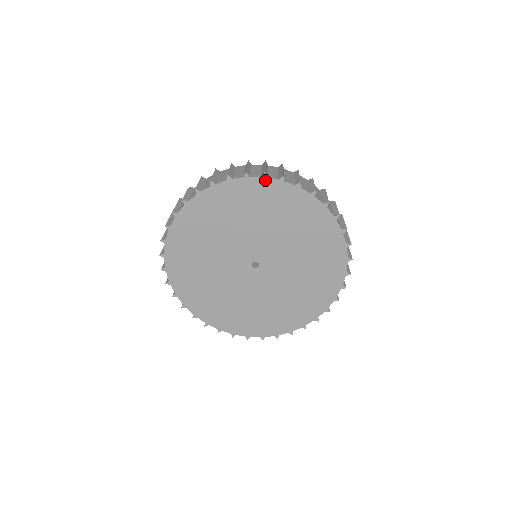
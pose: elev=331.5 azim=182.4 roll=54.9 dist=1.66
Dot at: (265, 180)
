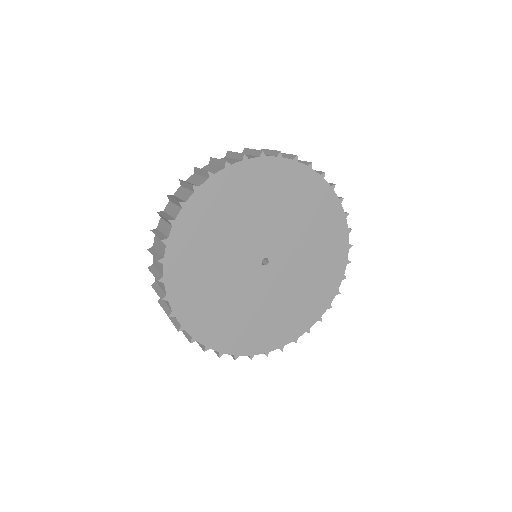
Dot at: (331, 191)
